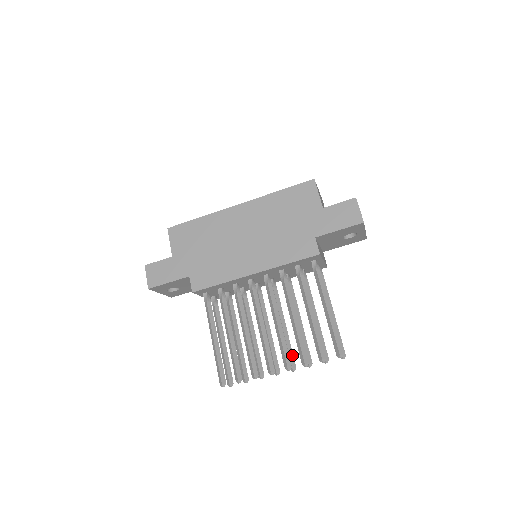
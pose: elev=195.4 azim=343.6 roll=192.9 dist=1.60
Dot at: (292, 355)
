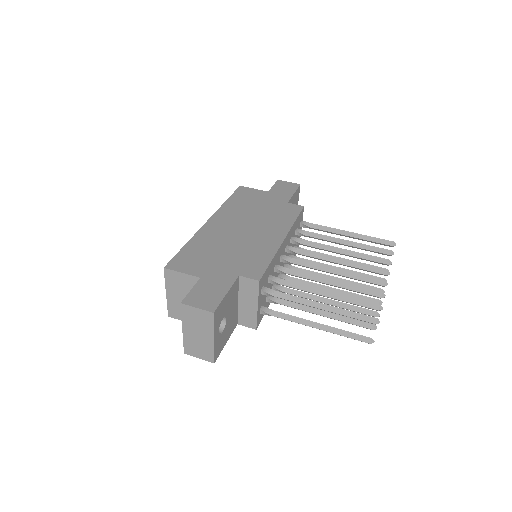
Dot at: (368, 286)
